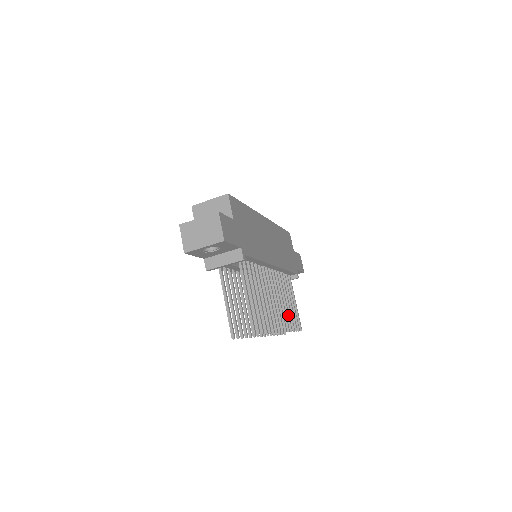
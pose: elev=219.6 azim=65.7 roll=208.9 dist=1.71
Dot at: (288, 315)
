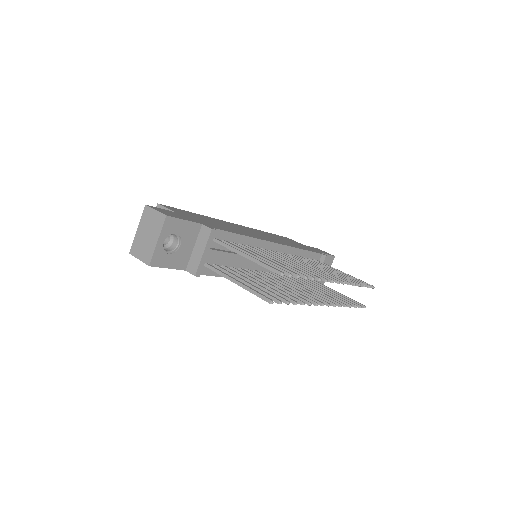
Dot at: (337, 276)
